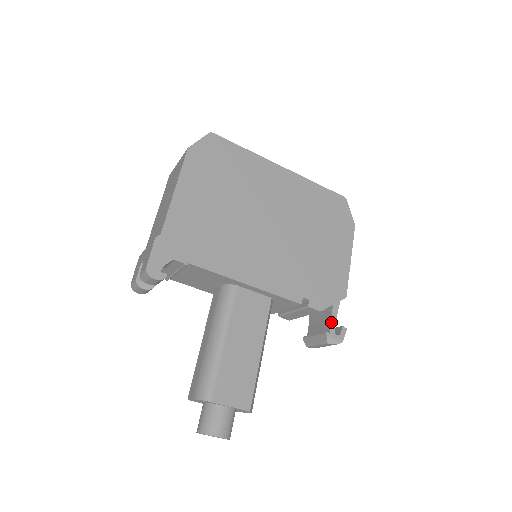
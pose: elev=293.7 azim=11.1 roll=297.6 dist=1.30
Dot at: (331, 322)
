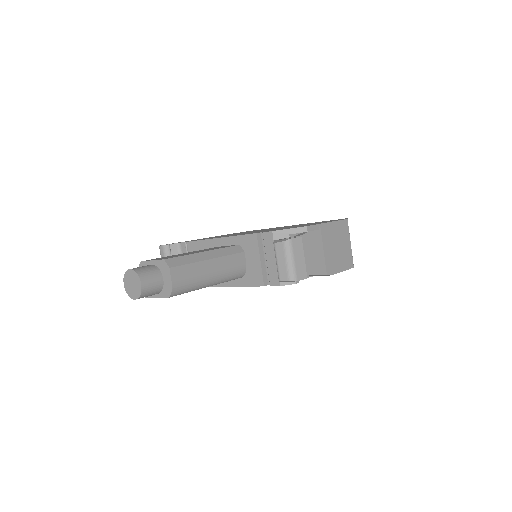
Dot at: occluded
